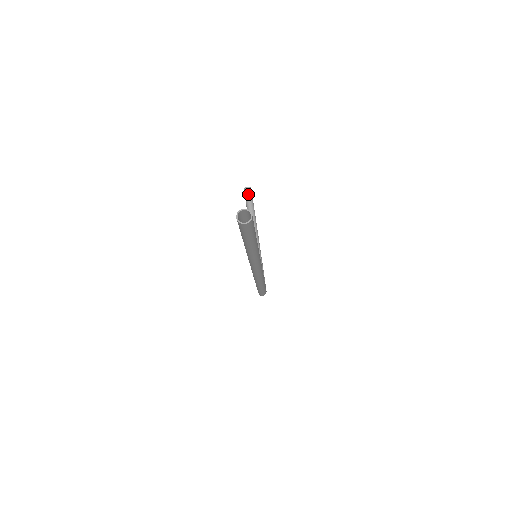
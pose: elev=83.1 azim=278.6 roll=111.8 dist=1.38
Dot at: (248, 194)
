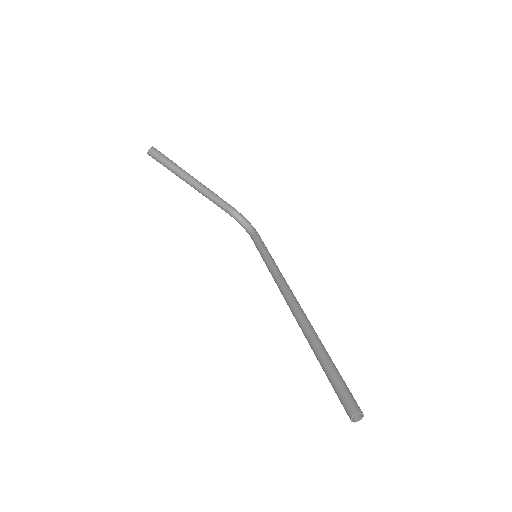
Dot at: (158, 158)
